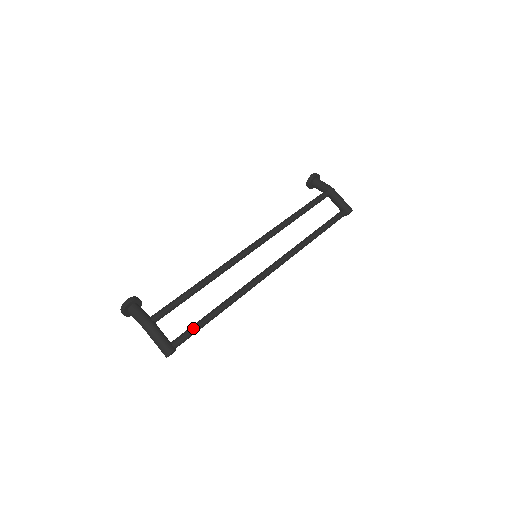
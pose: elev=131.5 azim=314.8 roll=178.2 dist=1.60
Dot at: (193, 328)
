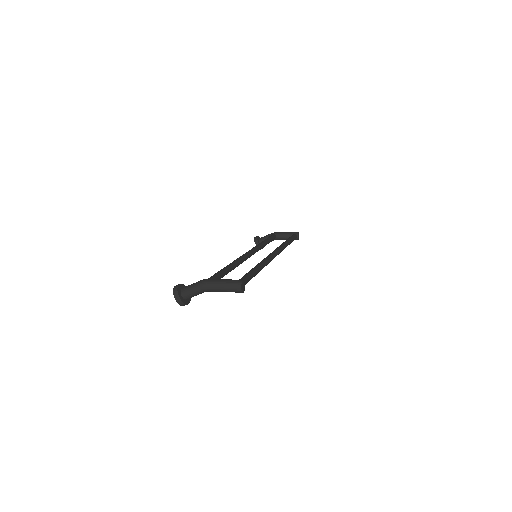
Dot at: (246, 274)
